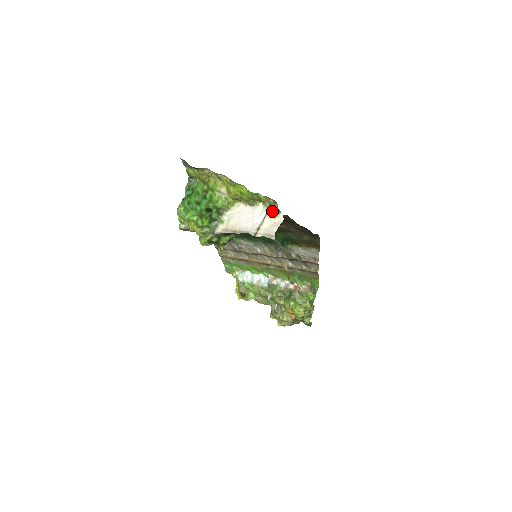
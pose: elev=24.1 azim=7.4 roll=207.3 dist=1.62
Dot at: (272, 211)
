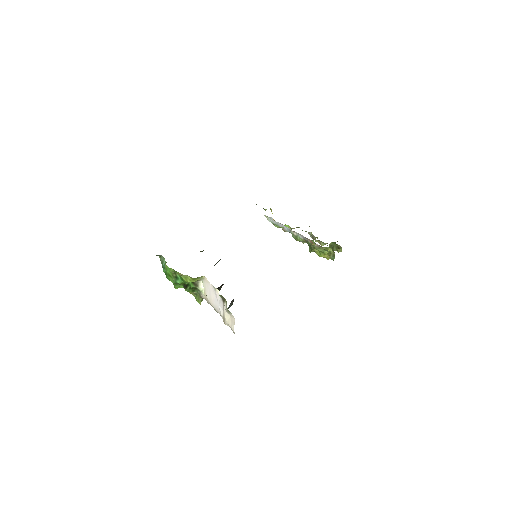
Dot at: (225, 305)
